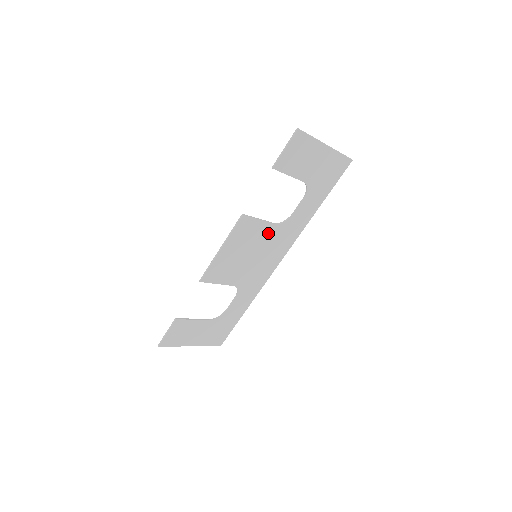
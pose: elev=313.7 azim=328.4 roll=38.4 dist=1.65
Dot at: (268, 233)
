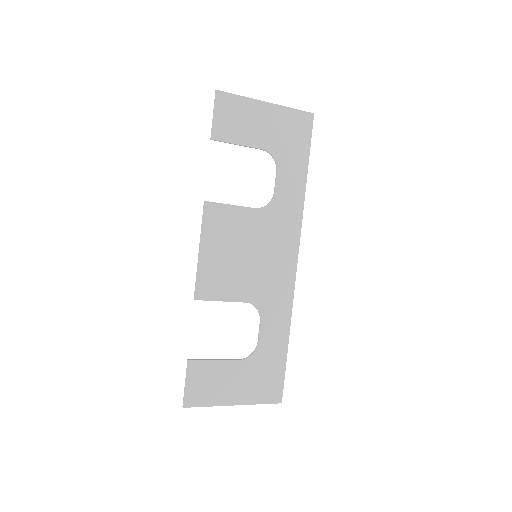
Dot at: (254, 222)
